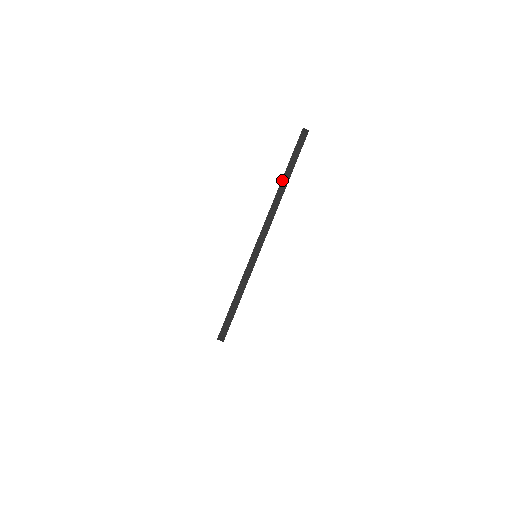
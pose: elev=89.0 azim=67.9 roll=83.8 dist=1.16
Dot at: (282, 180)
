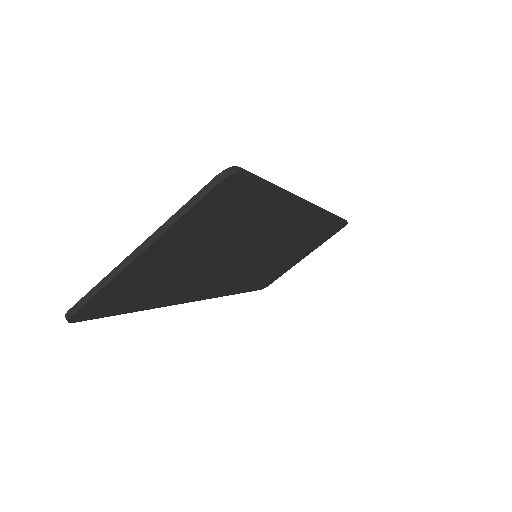
Dot at: (178, 211)
